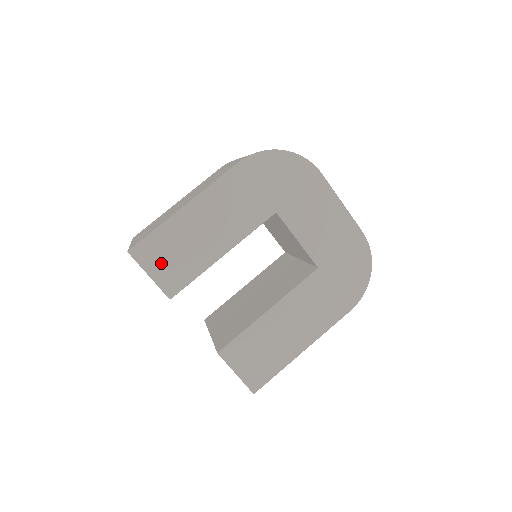
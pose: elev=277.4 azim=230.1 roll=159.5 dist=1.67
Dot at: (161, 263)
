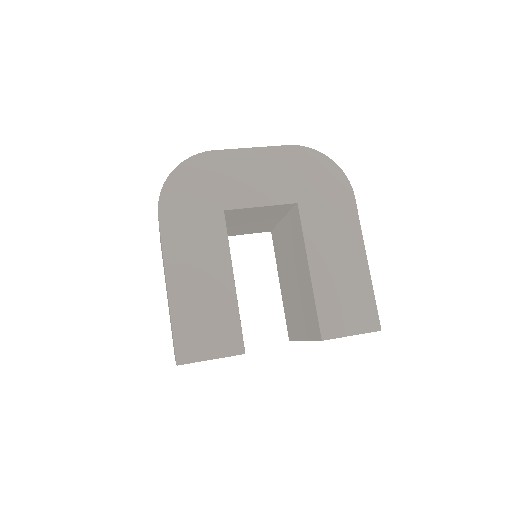
Dot at: (206, 341)
